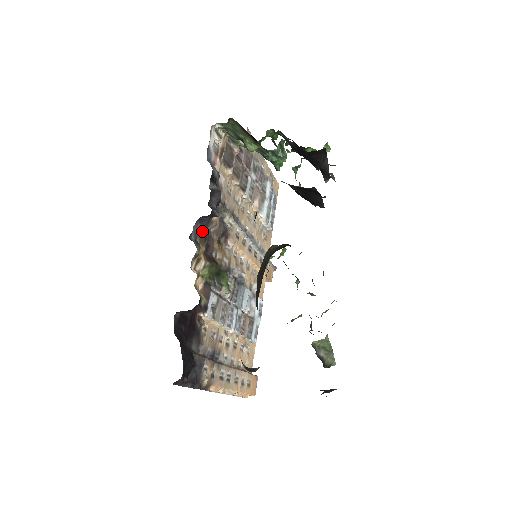
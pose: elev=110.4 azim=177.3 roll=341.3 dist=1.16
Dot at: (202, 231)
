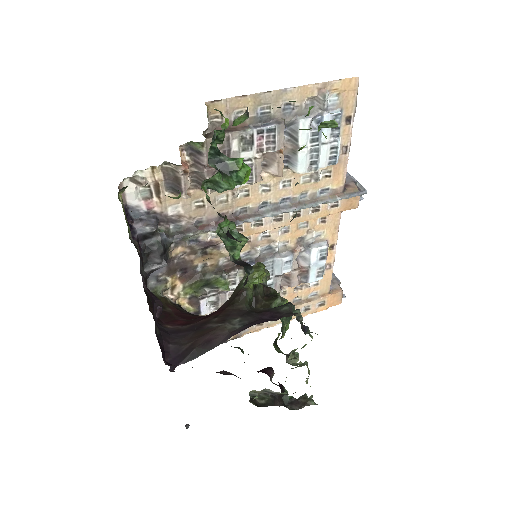
Dot at: (166, 268)
